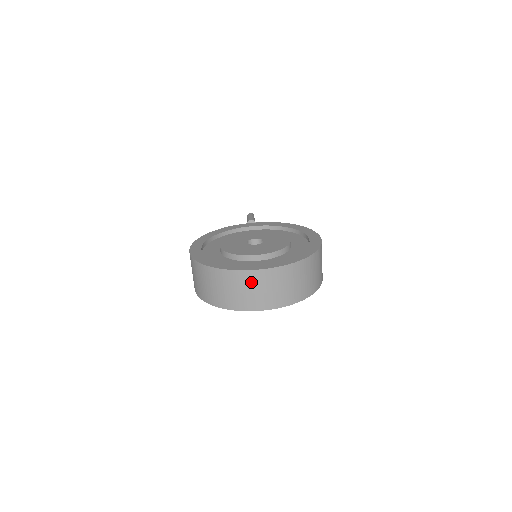
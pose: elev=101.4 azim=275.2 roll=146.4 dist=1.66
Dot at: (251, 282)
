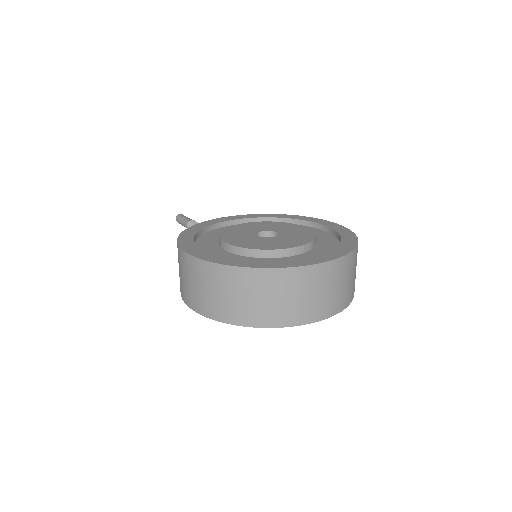
Dot at: (312, 282)
